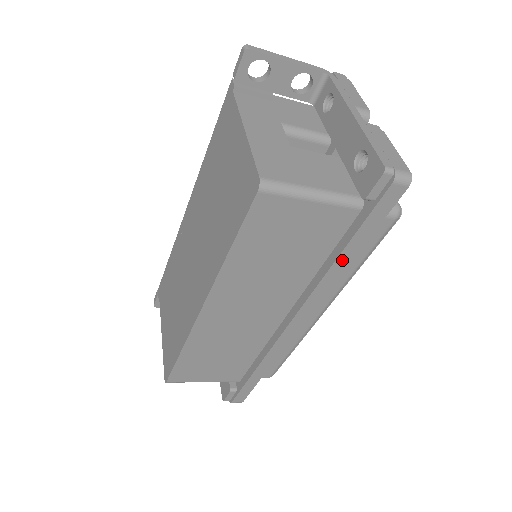
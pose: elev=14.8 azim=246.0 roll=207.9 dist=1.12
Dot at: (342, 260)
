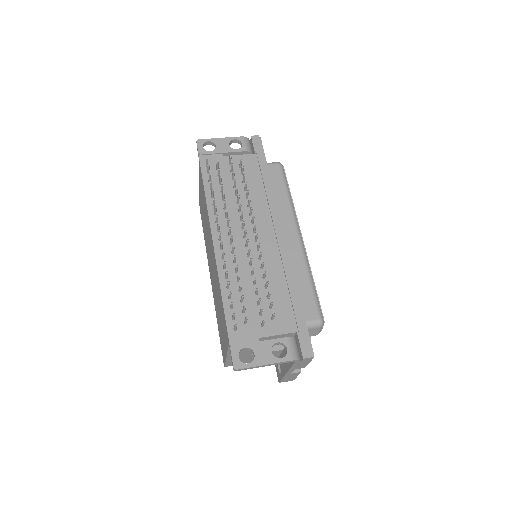
Dot at: occluded
